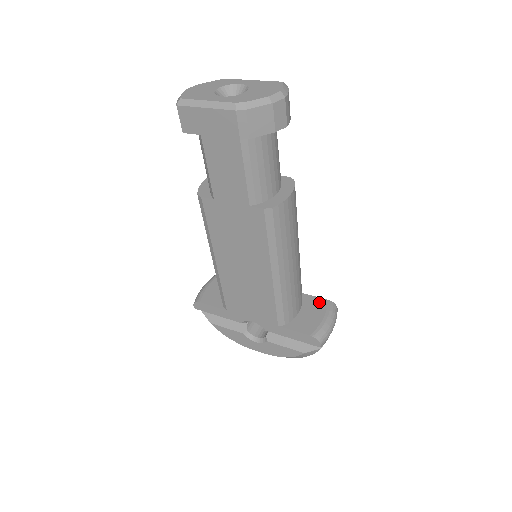
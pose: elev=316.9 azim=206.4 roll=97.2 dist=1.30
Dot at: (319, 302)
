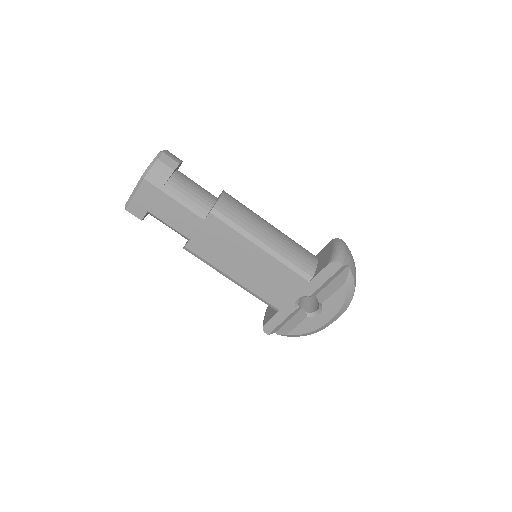
Dot at: (326, 247)
